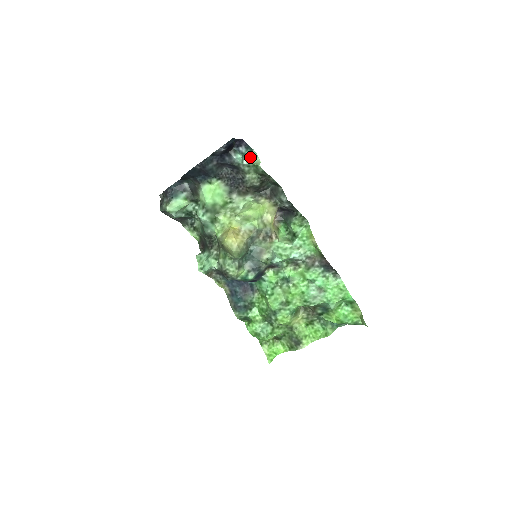
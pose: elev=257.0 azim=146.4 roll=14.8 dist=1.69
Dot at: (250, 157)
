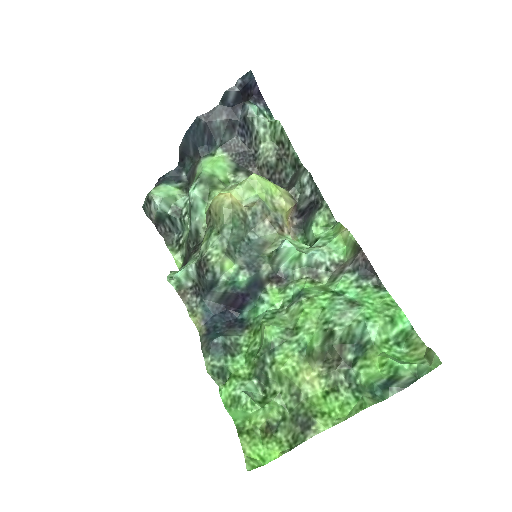
Dot at: (268, 120)
